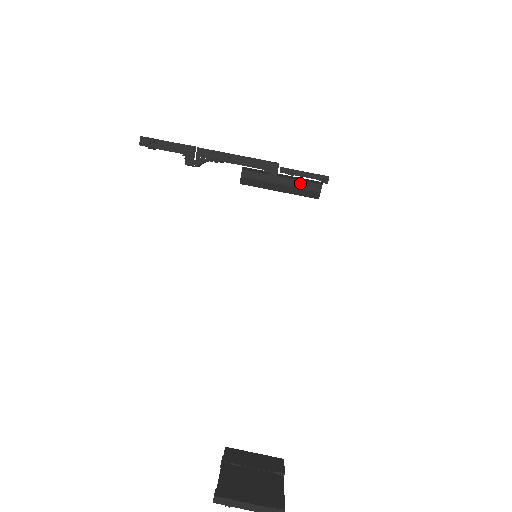
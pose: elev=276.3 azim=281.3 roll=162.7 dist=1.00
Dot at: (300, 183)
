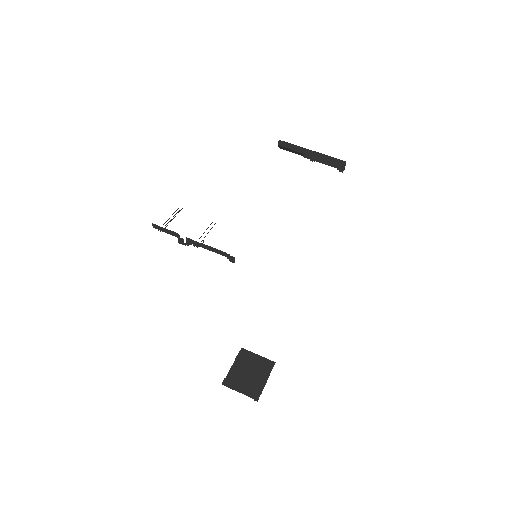
Dot at: (327, 157)
